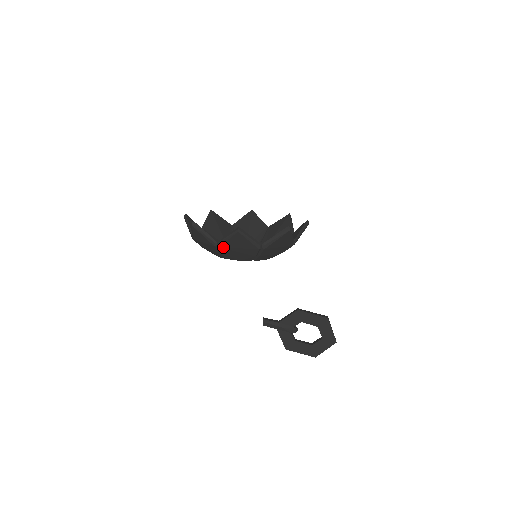
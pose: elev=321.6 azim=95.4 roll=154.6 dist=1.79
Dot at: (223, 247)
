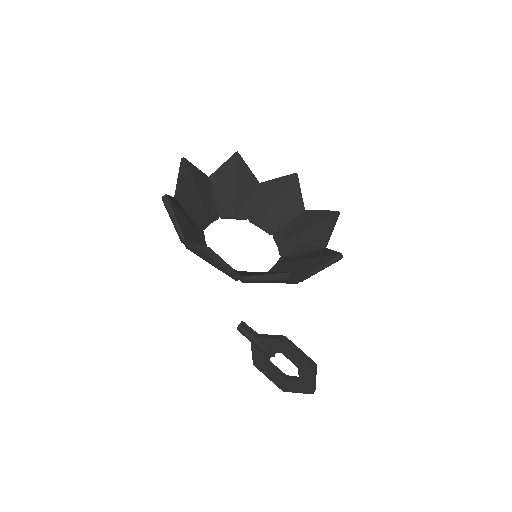
Dot at: (191, 251)
